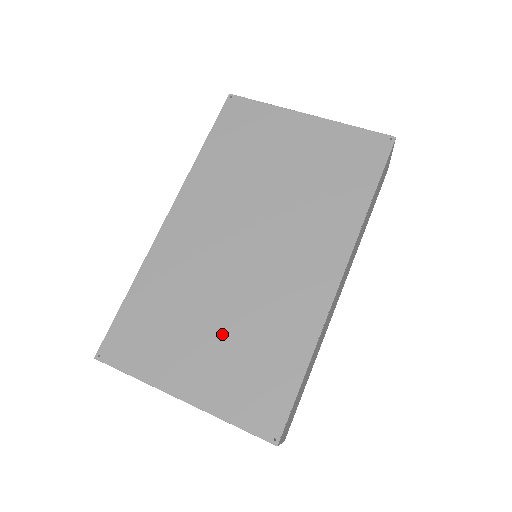
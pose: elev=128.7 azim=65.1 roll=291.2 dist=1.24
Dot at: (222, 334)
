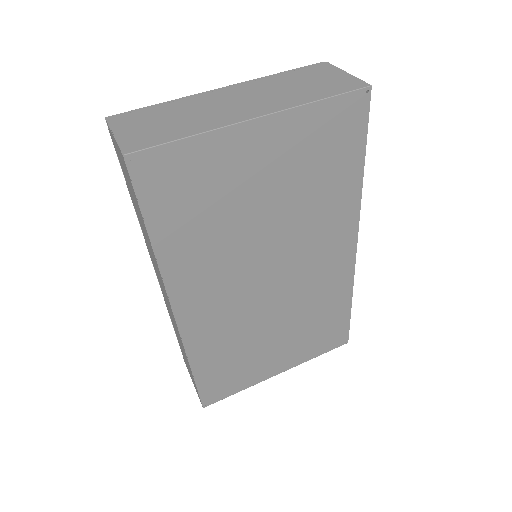
Dot at: (286, 335)
